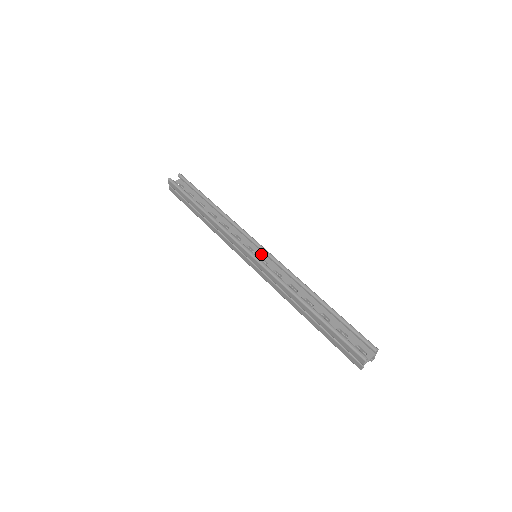
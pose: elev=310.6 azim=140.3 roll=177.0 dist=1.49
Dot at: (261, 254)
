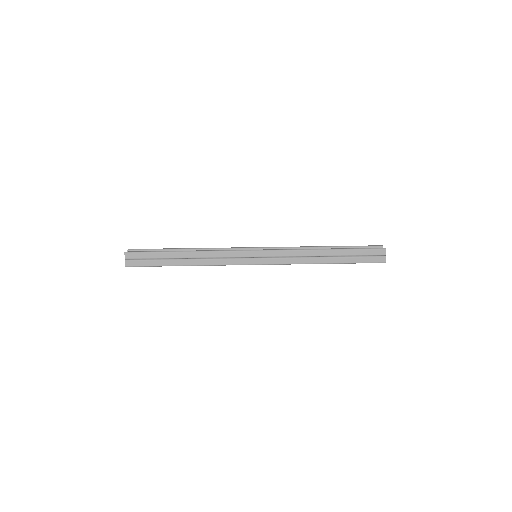
Dot at: occluded
